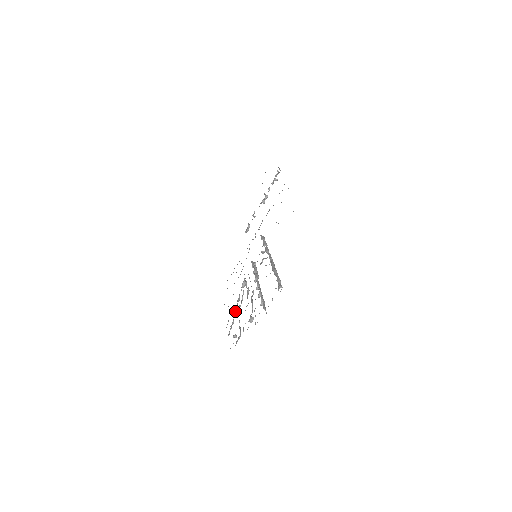
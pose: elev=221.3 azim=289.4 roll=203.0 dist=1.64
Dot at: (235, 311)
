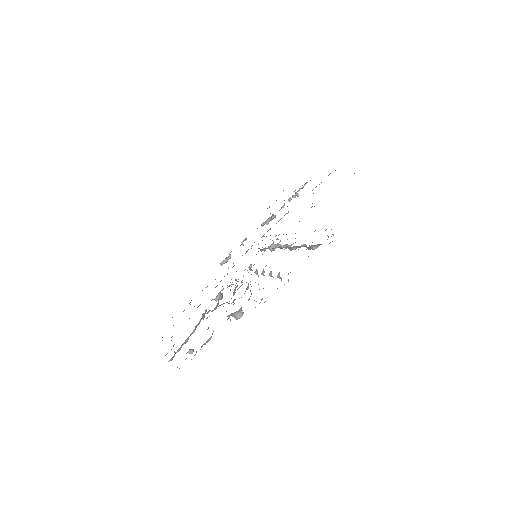
Dot at: (195, 326)
